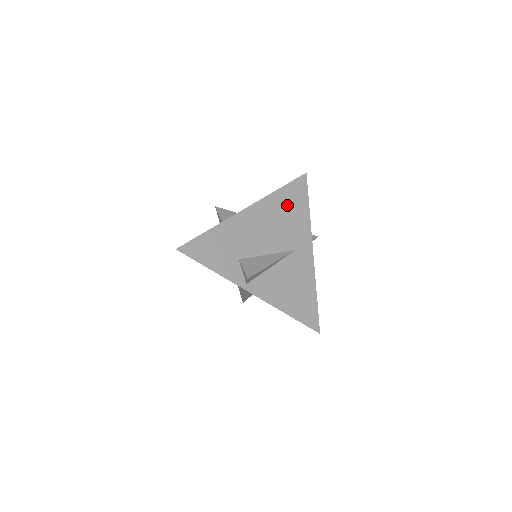
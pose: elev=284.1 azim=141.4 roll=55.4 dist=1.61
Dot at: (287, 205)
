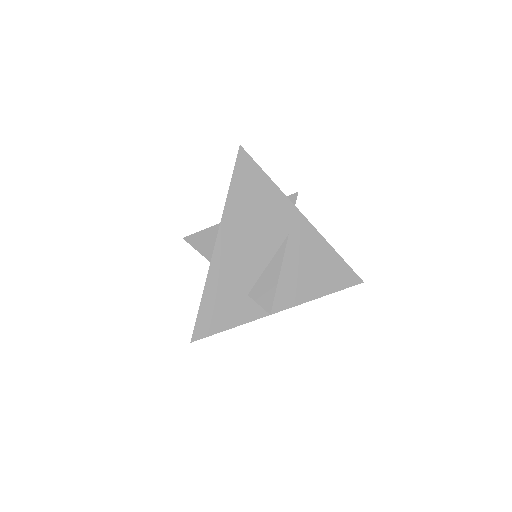
Dot at: (248, 199)
